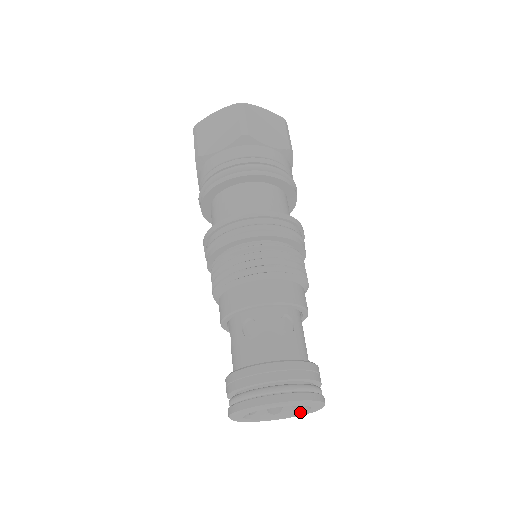
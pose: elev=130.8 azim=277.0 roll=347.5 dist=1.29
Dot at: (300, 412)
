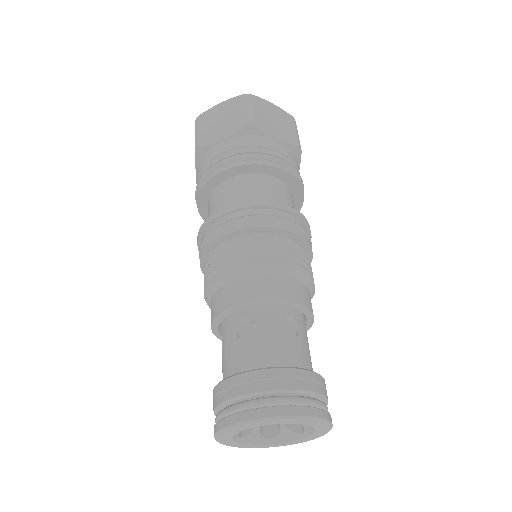
Dot at: (301, 437)
